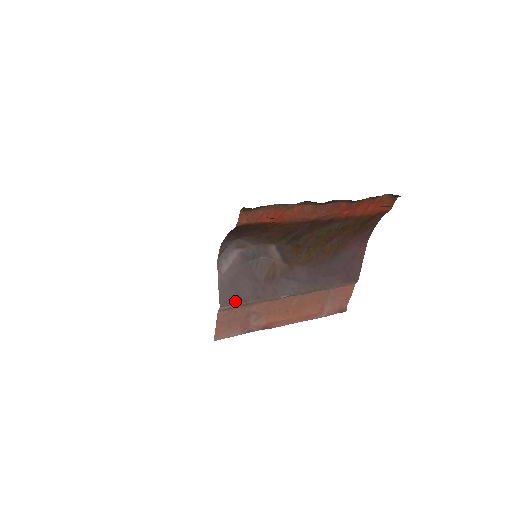
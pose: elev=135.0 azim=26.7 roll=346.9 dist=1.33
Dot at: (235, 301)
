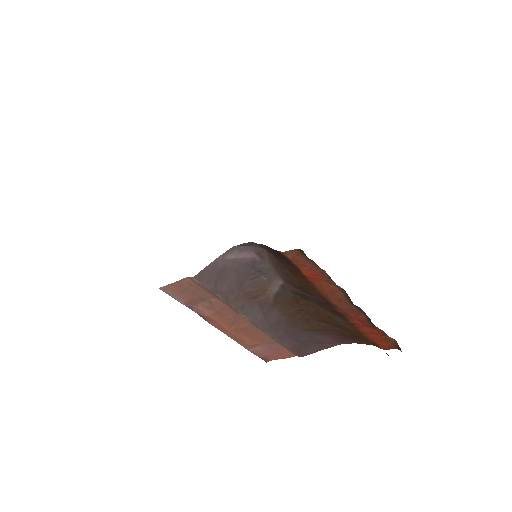
Dot at: (209, 284)
